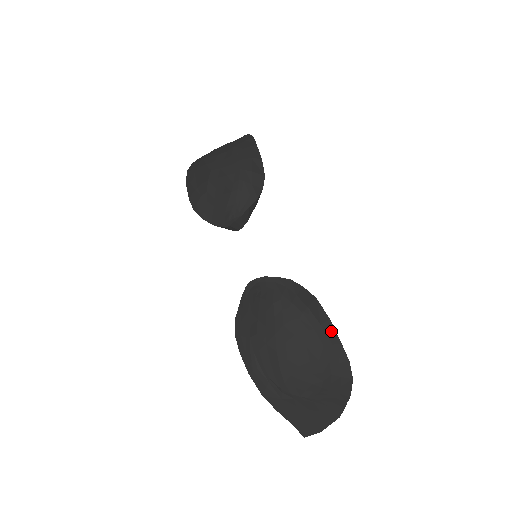
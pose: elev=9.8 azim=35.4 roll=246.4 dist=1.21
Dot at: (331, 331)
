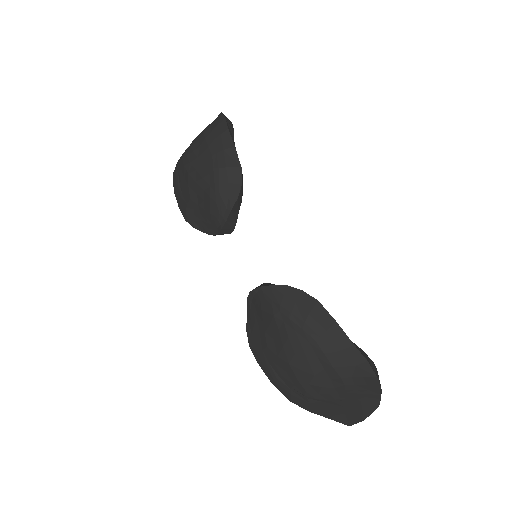
Dot at: (340, 335)
